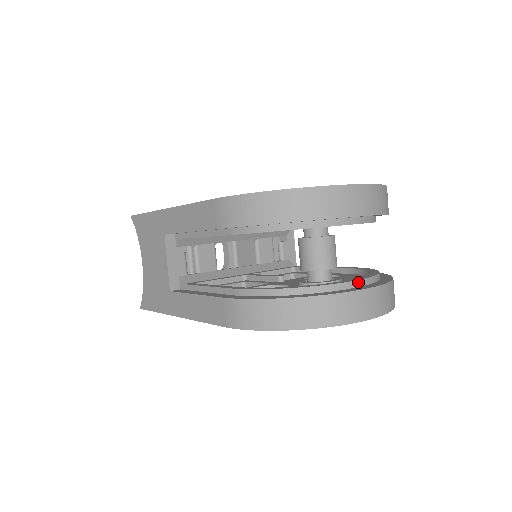
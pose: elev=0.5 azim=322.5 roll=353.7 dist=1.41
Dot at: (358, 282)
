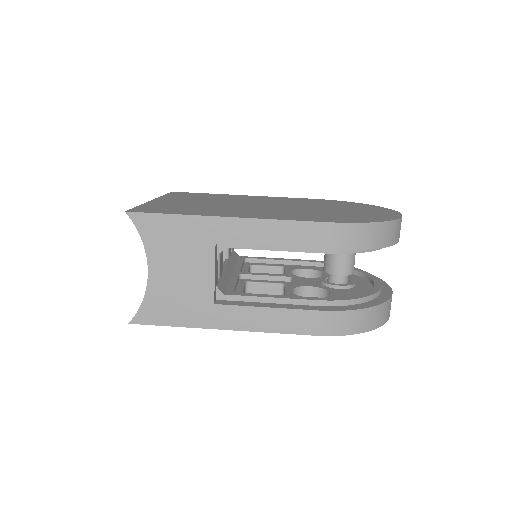
Dot at: (380, 283)
